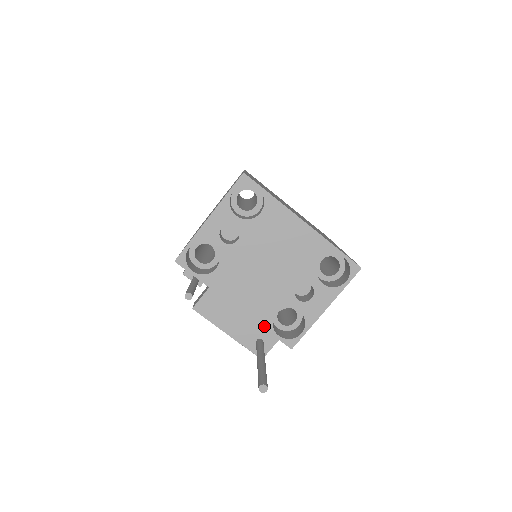
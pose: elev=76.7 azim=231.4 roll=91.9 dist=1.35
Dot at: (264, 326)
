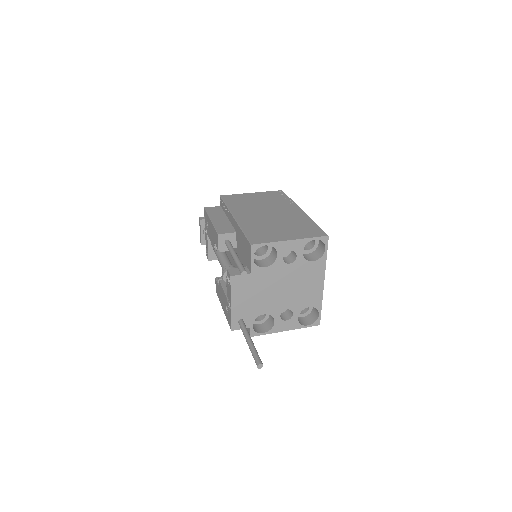
Dot at: (252, 315)
